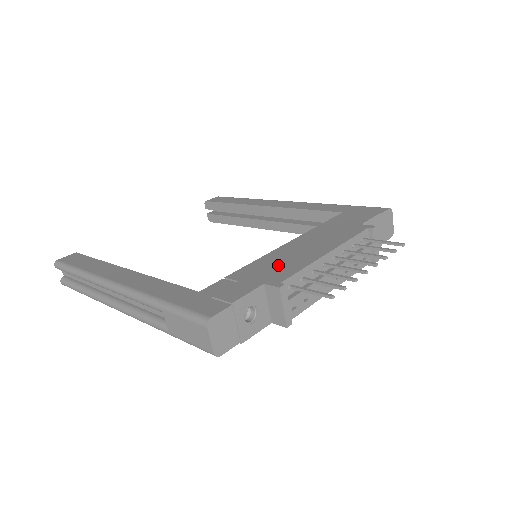
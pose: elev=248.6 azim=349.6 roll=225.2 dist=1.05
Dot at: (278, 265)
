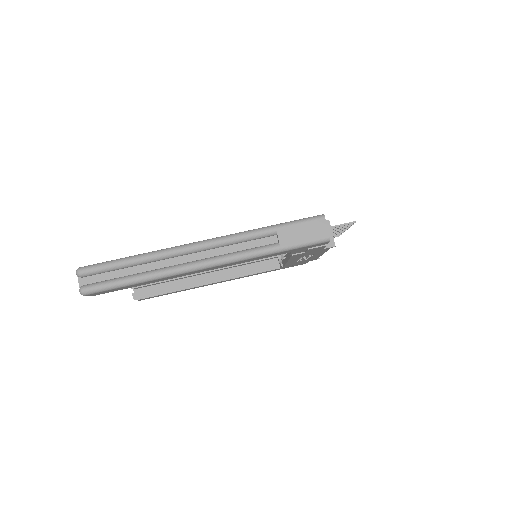
Dot at: occluded
